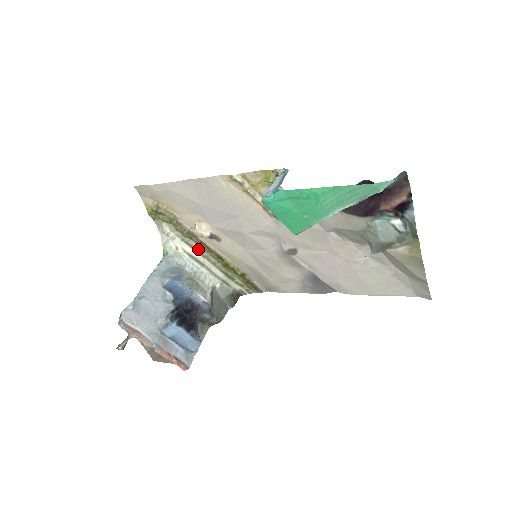
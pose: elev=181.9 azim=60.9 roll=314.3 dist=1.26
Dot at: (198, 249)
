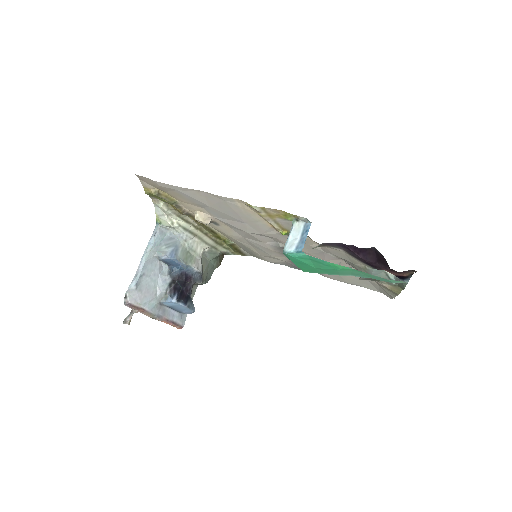
Dot at: (192, 223)
